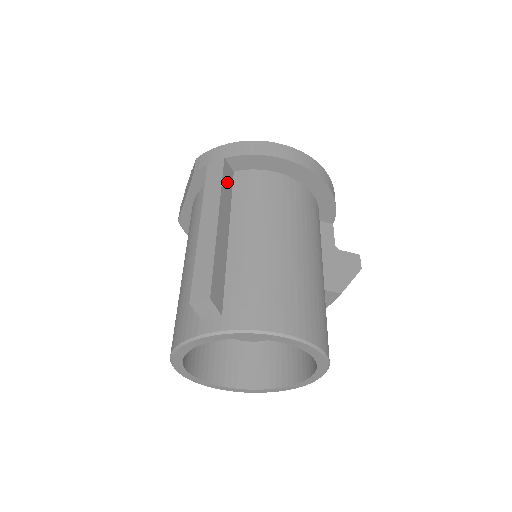
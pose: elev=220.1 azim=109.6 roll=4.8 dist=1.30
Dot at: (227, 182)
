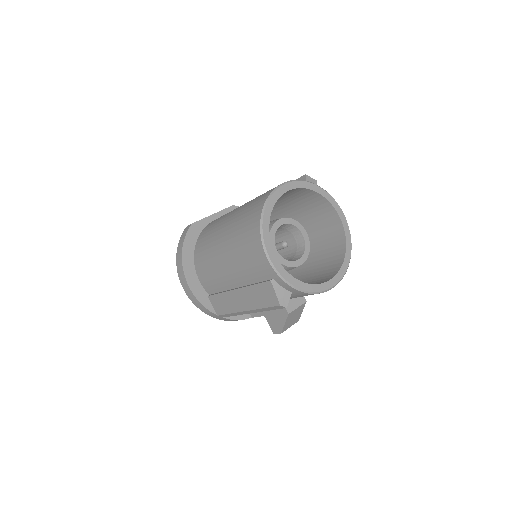
Dot at: occluded
